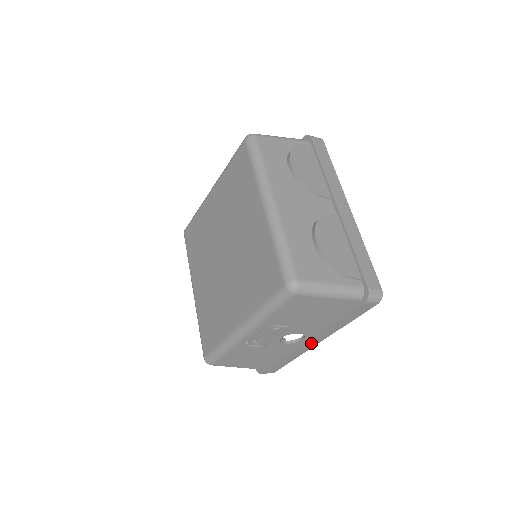
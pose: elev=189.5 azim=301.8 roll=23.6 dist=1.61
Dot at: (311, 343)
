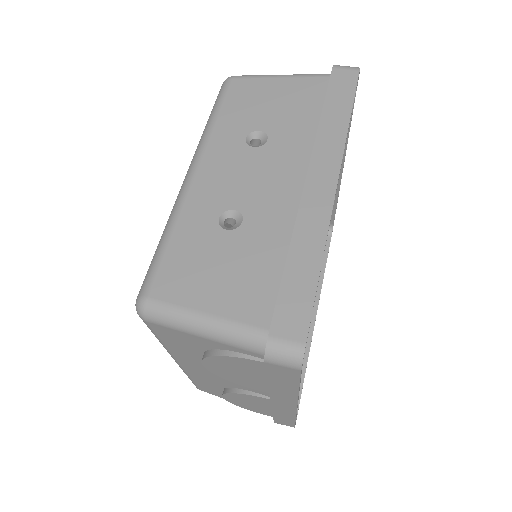
Dot at: occluded
